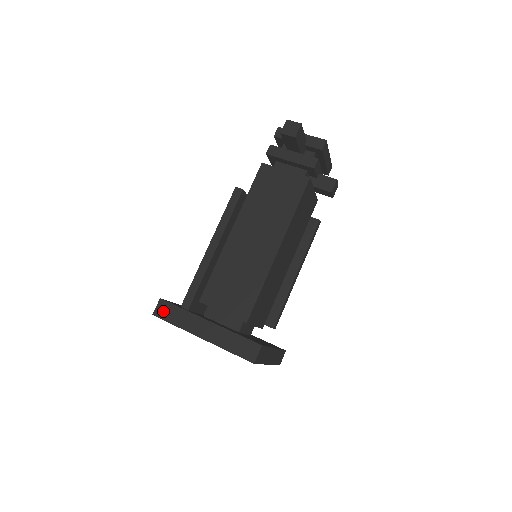
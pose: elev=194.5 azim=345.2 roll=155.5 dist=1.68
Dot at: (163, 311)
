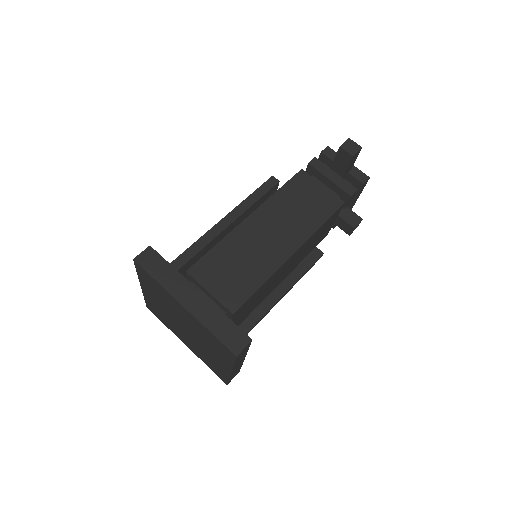
Dot at: (148, 260)
